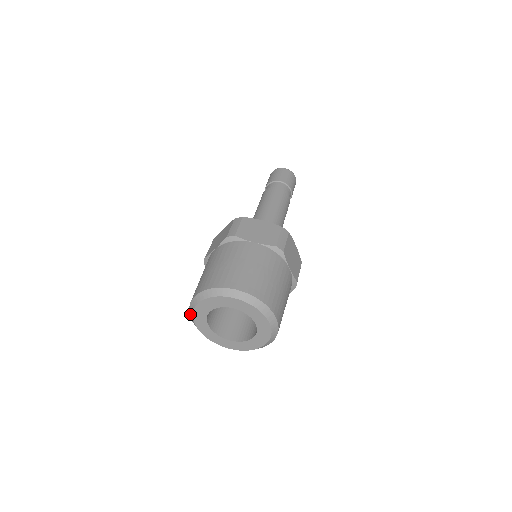
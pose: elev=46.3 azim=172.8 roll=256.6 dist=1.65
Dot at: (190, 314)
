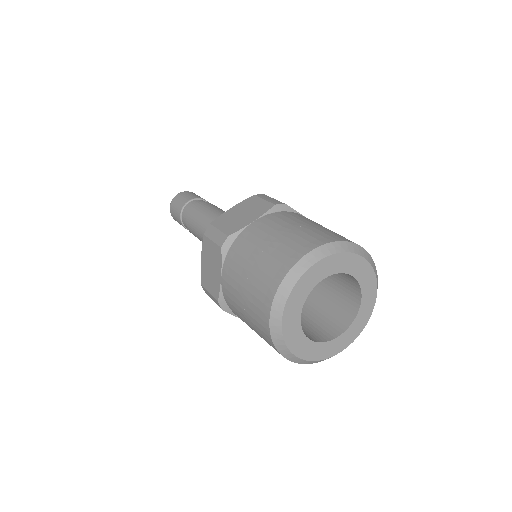
Dot at: (280, 351)
